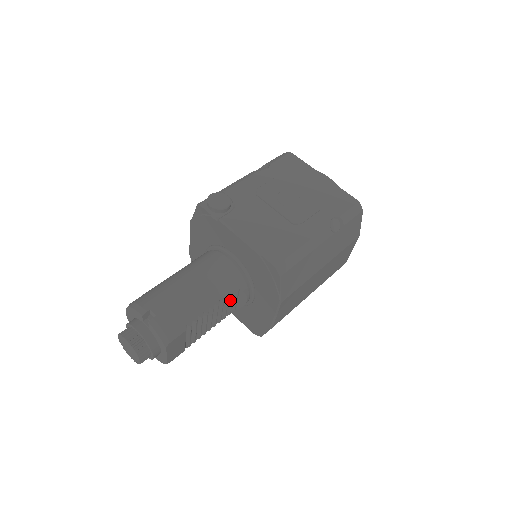
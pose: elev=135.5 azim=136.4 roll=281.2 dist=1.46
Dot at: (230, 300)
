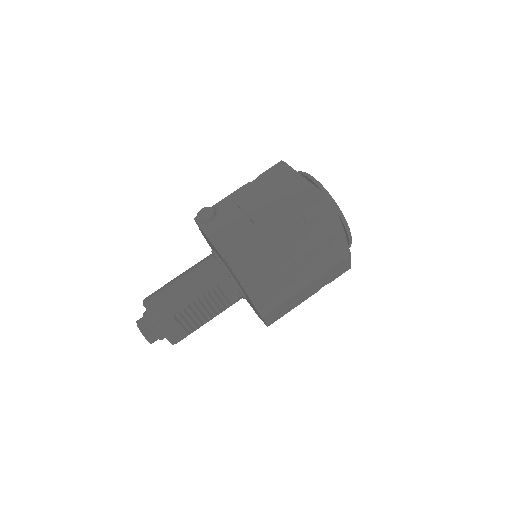
Dot at: (219, 294)
